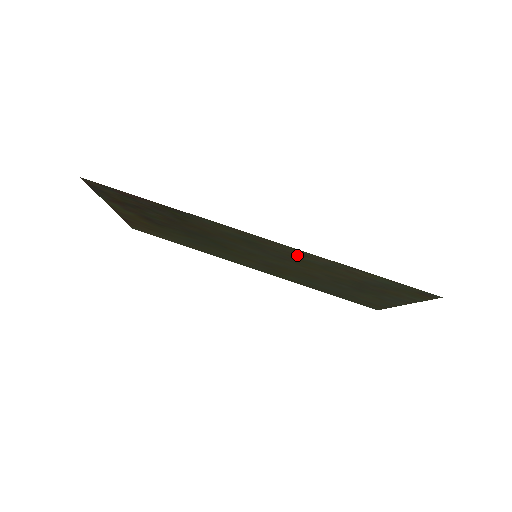
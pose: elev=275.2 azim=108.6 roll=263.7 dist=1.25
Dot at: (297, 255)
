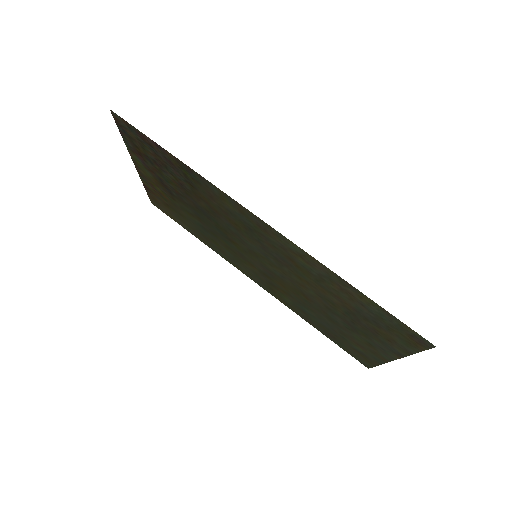
Dot at: (293, 255)
